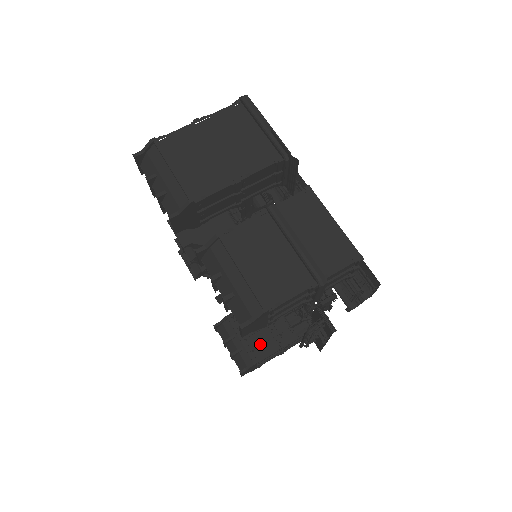
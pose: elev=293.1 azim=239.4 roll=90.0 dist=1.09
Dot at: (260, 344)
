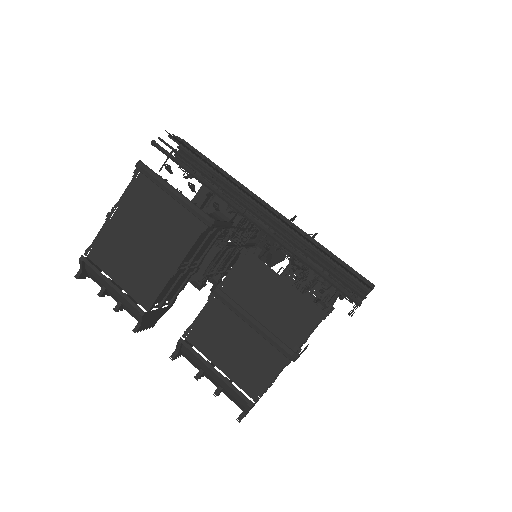
Dot at: occluded
